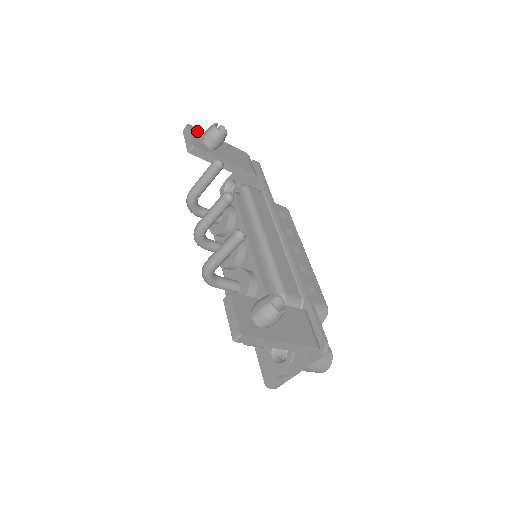
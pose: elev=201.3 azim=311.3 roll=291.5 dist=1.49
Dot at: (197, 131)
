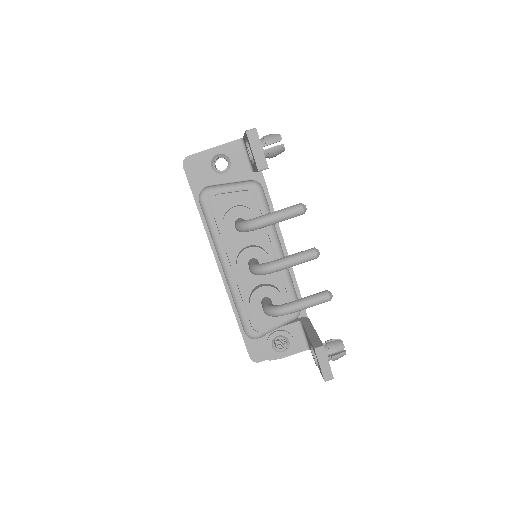
Dot at: occluded
